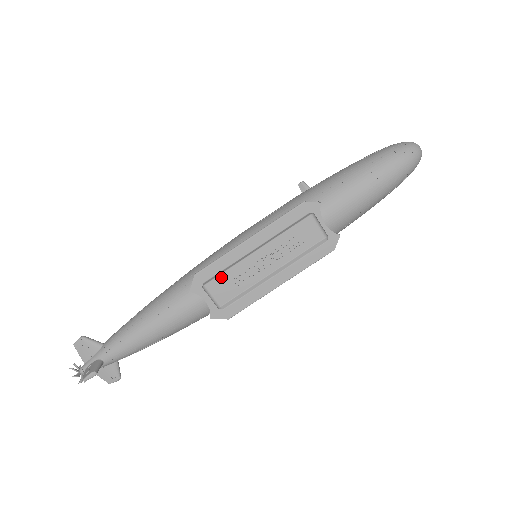
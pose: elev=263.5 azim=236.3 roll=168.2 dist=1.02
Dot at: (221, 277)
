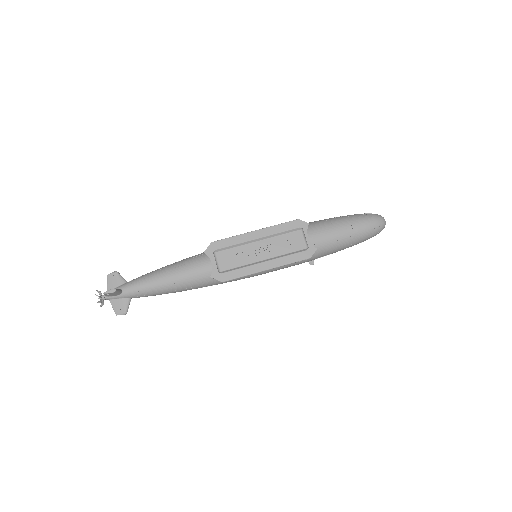
Dot at: (228, 251)
